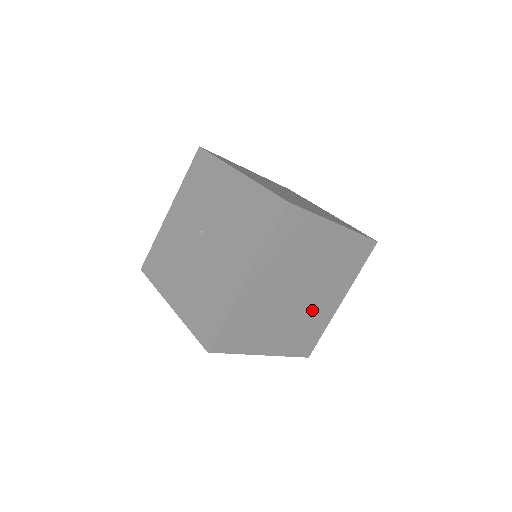
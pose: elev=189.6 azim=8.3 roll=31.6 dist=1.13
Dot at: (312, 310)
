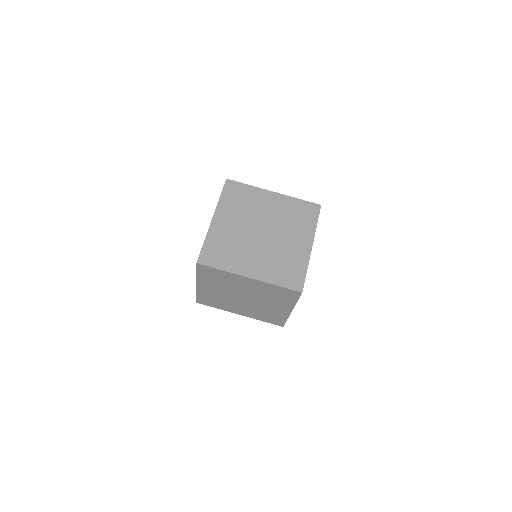
Dot at: (282, 249)
